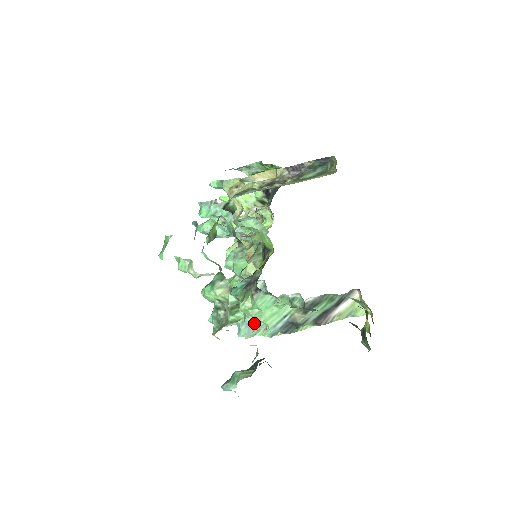
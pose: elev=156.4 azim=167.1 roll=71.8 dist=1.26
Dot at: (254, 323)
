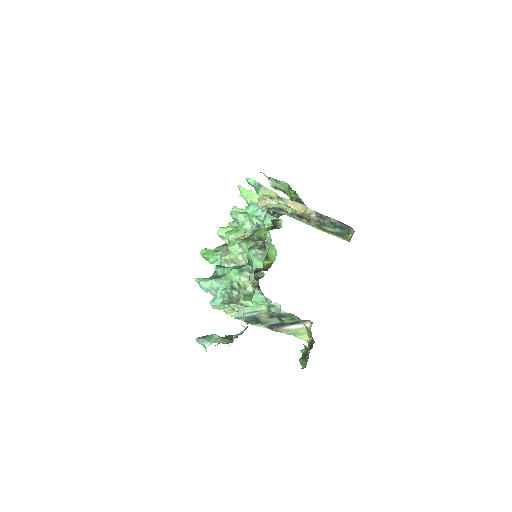
Dot at: occluded
